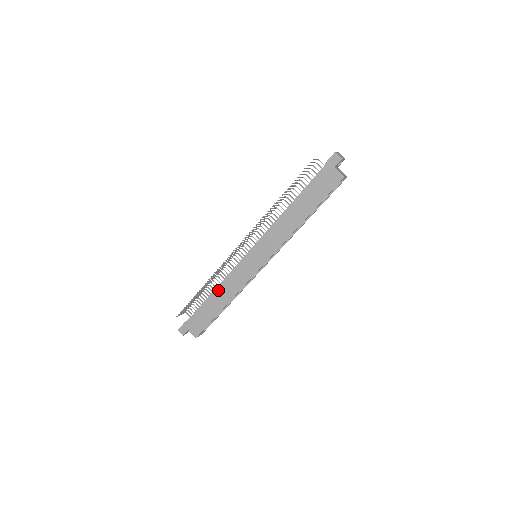
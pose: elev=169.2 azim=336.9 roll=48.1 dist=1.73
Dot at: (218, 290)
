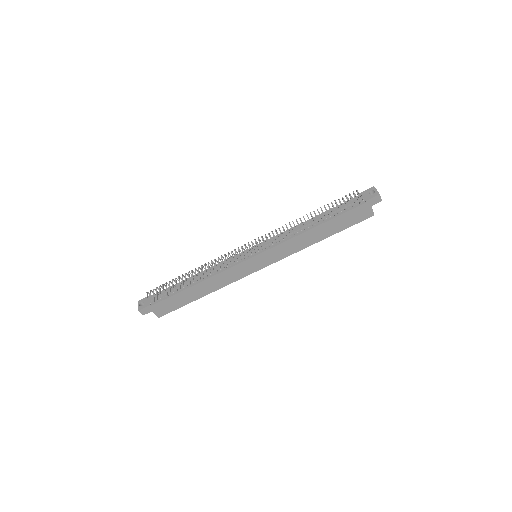
Dot at: (205, 282)
